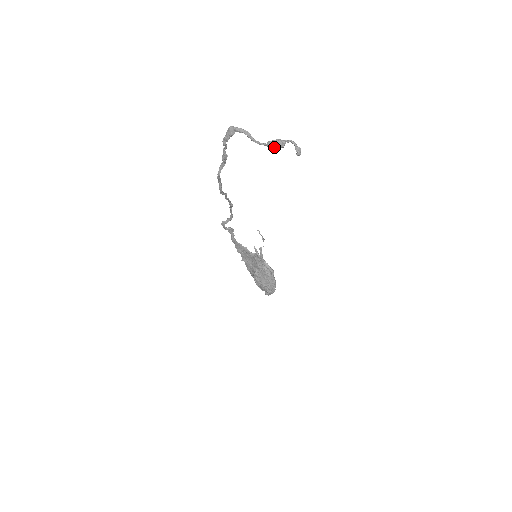
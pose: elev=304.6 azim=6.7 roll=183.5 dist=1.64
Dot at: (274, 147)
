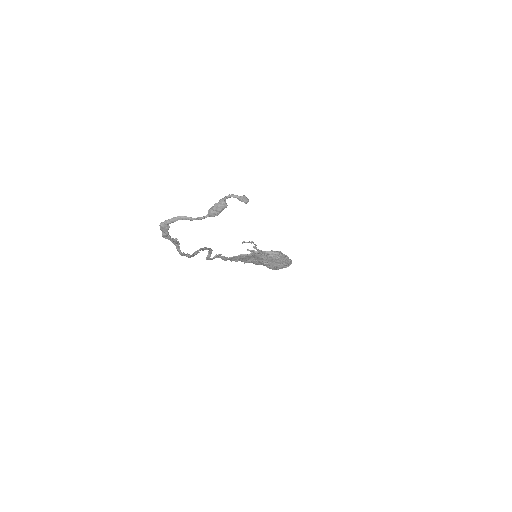
Dot at: (218, 213)
